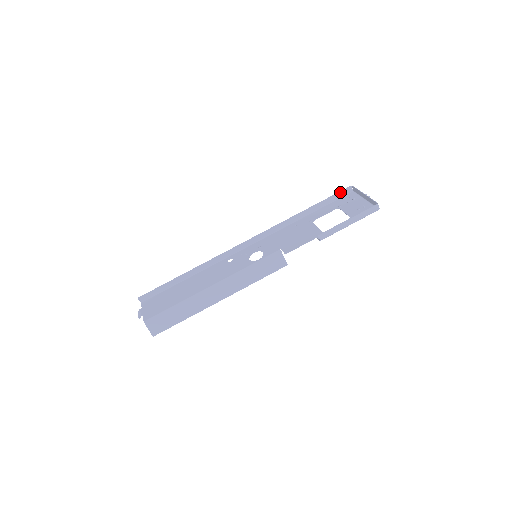
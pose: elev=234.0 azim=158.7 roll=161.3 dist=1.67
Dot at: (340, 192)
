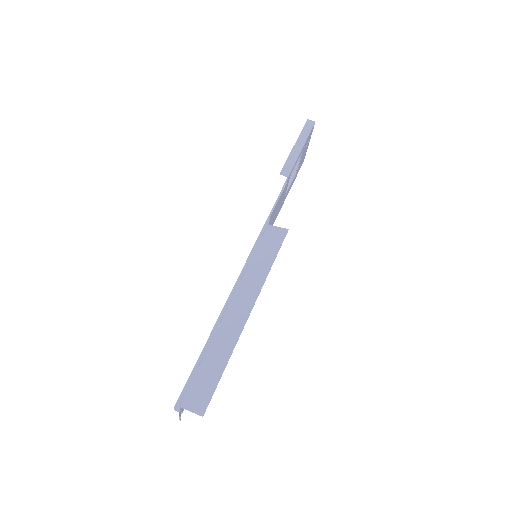
Dot at: occluded
